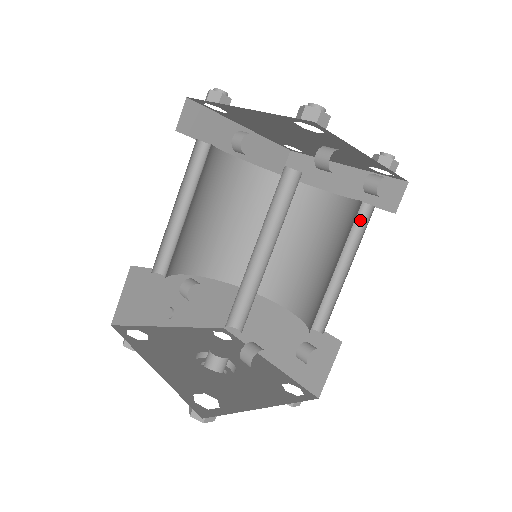
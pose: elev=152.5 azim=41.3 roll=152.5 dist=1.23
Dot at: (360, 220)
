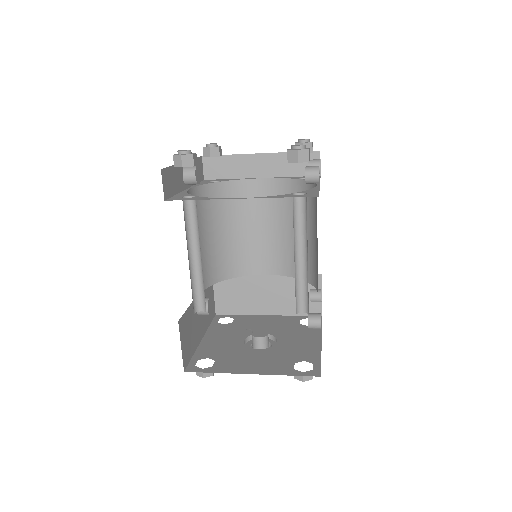
Dot at: occluded
